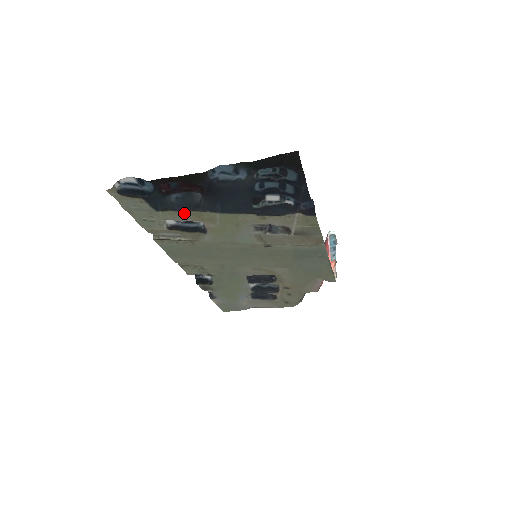
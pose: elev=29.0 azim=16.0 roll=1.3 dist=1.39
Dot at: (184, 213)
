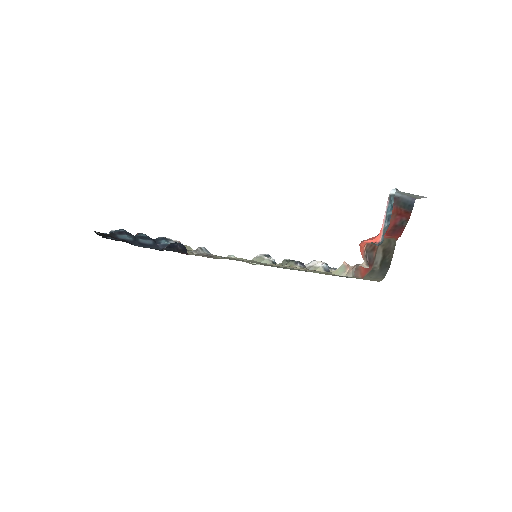
Dot at: occluded
